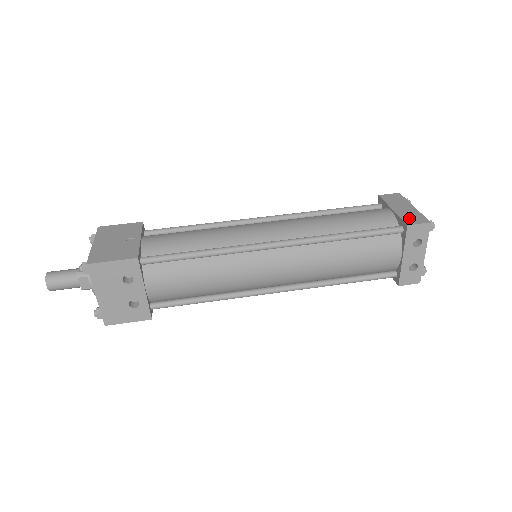
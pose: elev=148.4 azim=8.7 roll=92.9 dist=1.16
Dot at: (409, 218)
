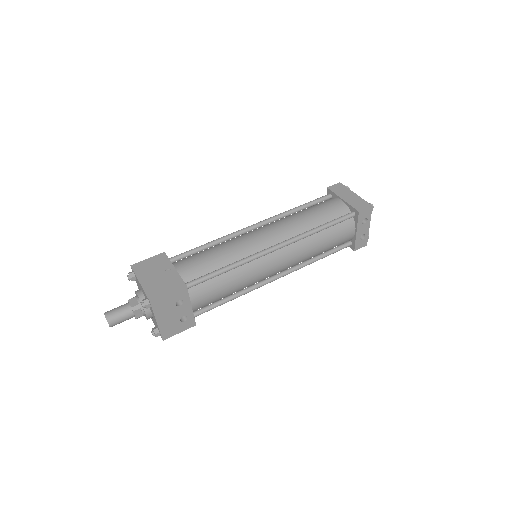
Dot at: (357, 205)
